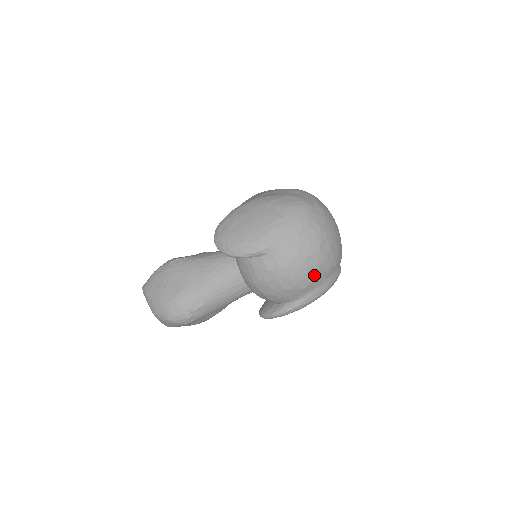
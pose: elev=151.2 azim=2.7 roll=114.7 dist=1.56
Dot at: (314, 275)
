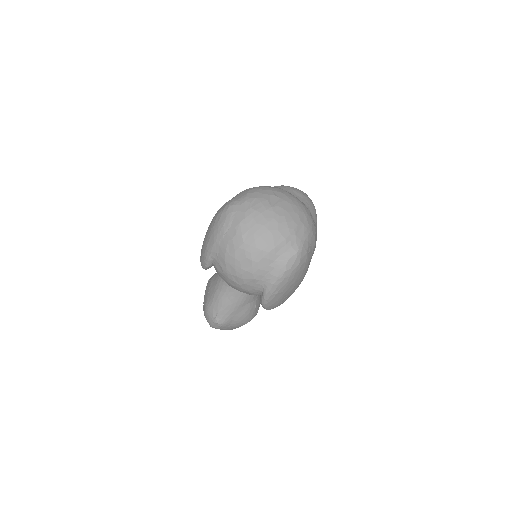
Dot at: (251, 265)
